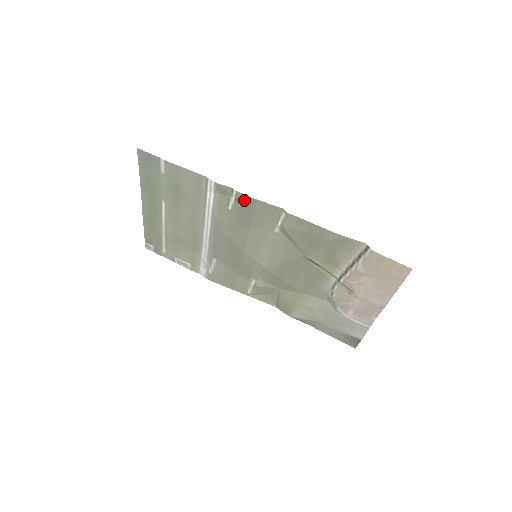
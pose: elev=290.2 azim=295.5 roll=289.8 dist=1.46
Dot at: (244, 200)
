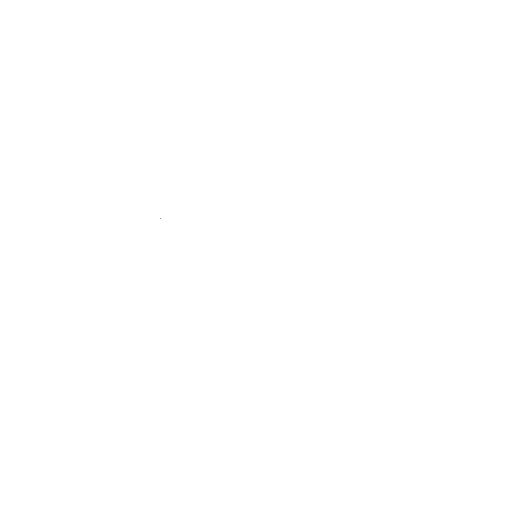
Dot at: occluded
